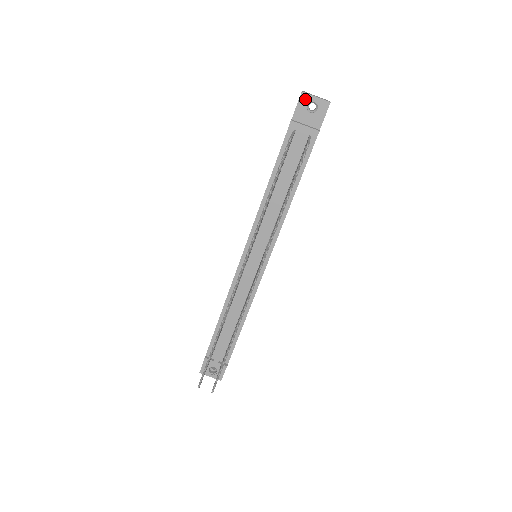
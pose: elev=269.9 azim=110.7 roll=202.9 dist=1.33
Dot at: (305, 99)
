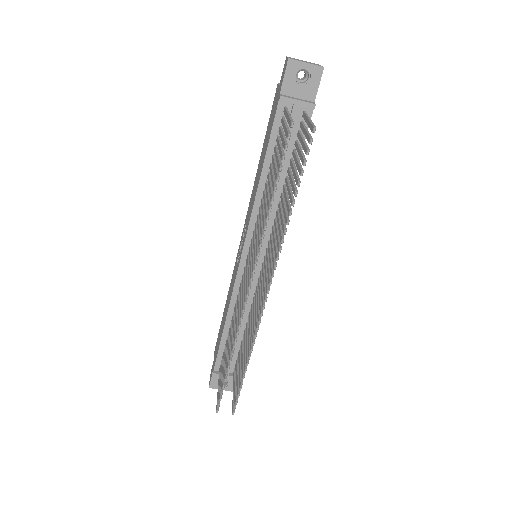
Dot at: (293, 67)
